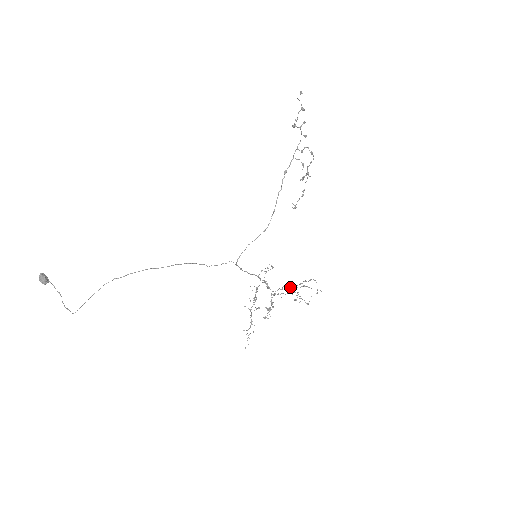
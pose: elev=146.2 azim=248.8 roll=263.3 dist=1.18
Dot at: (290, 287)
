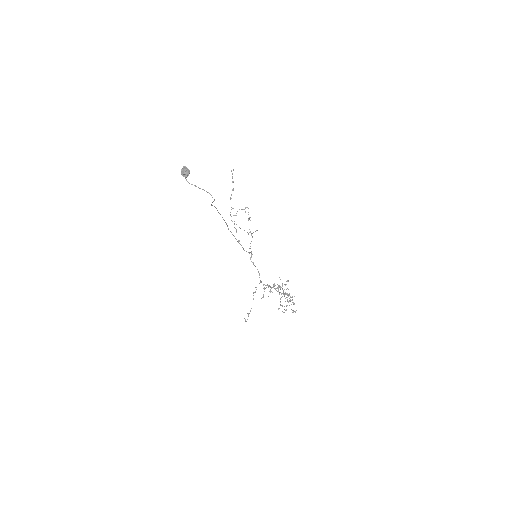
Dot at: occluded
